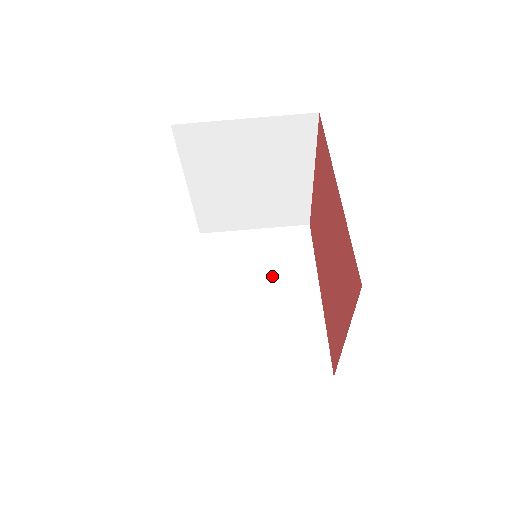
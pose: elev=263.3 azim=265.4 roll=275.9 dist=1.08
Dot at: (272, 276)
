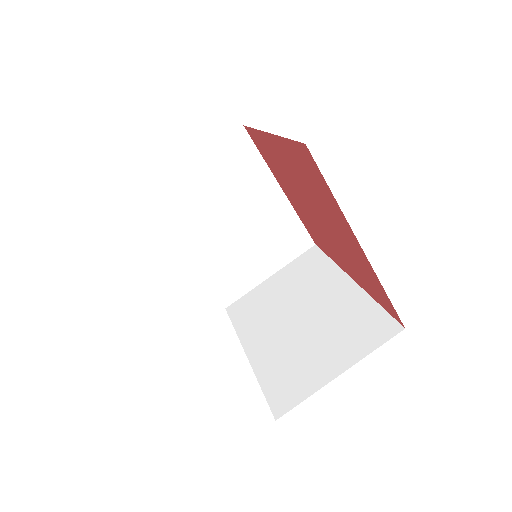
Dot at: (302, 296)
